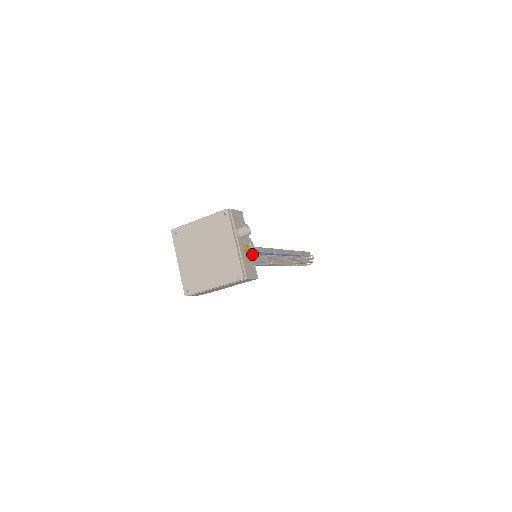
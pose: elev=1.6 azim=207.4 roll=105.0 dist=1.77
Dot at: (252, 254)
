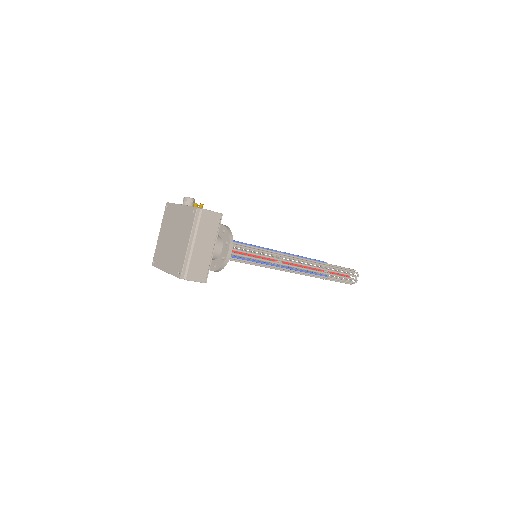
Dot at: occluded
